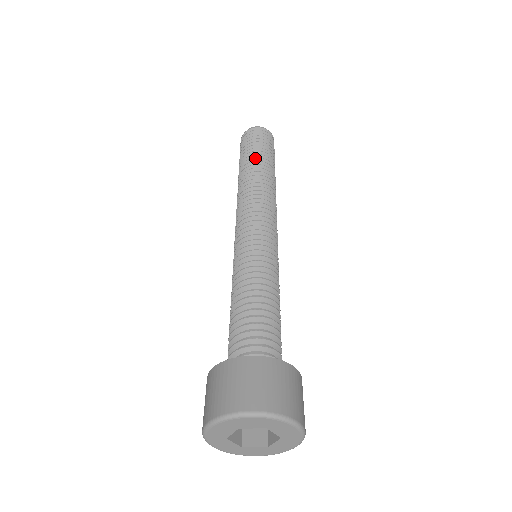
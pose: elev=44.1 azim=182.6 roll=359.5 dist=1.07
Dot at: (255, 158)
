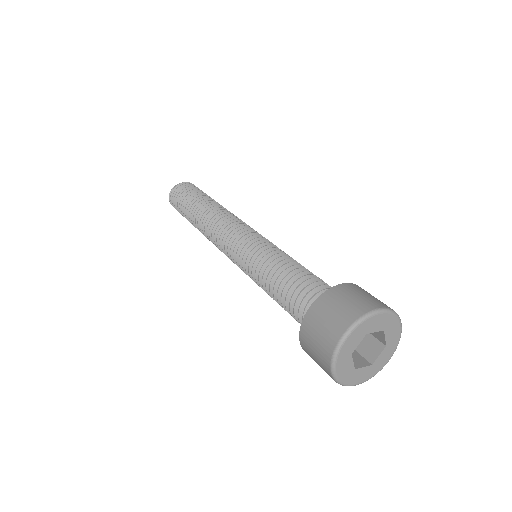
Dot at: (205, 197)
